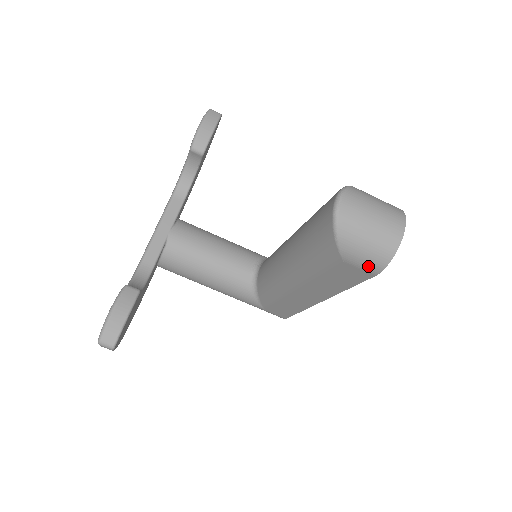
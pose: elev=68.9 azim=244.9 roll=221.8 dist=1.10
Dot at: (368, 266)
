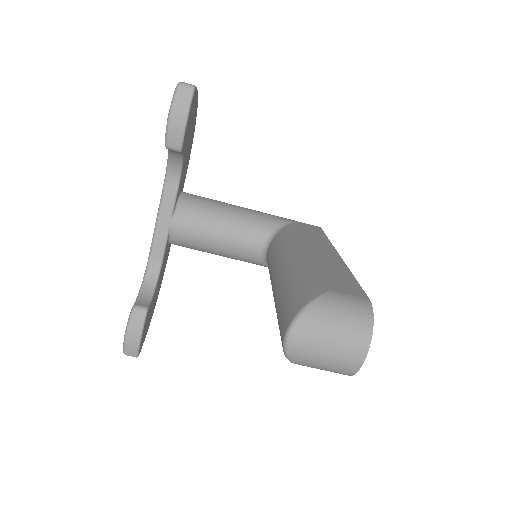
Dot at: occluded
